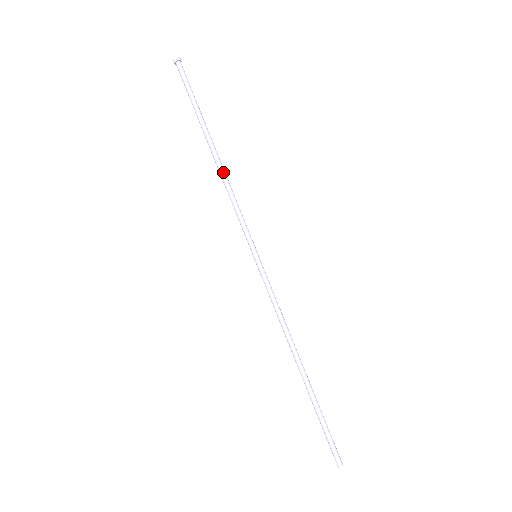
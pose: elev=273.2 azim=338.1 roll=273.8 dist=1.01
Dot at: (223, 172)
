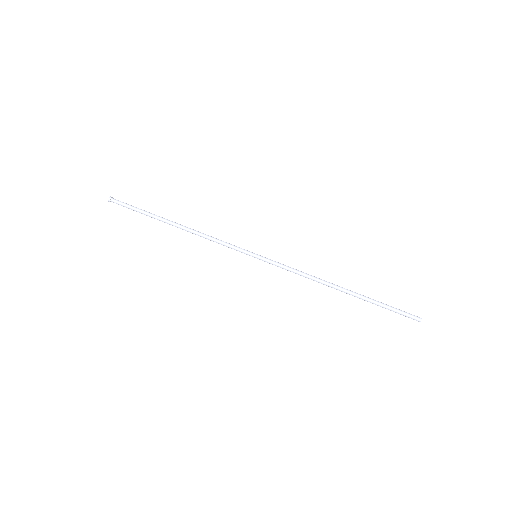
Dot at: (193, 231)
